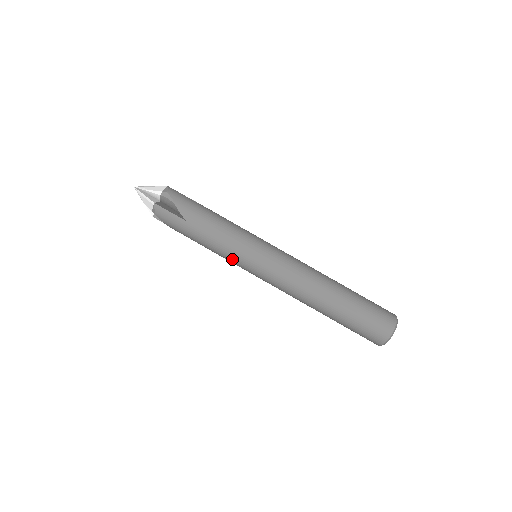
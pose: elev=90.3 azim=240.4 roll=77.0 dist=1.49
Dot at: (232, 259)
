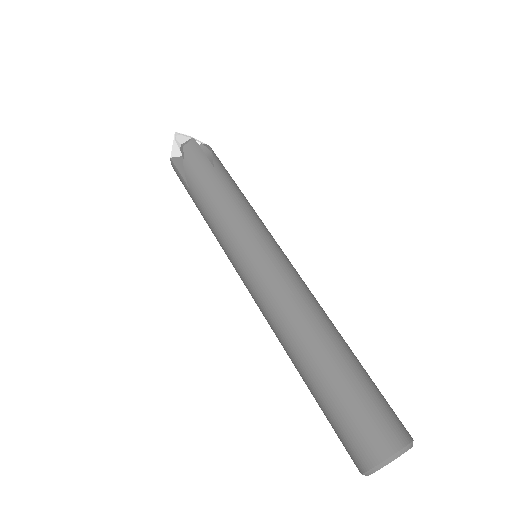
Dot at: occluded
